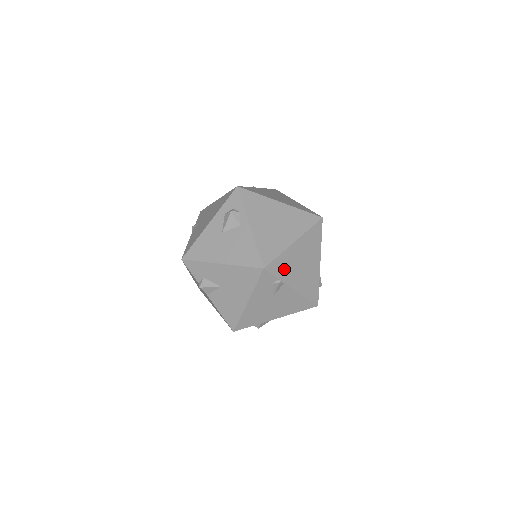
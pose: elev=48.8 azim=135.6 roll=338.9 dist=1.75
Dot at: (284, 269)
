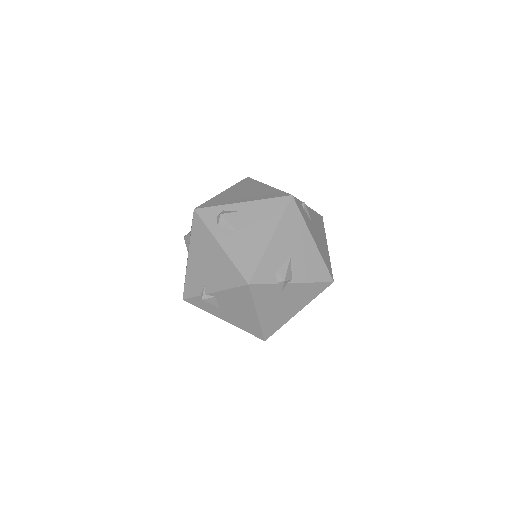
Dot at: occluded
